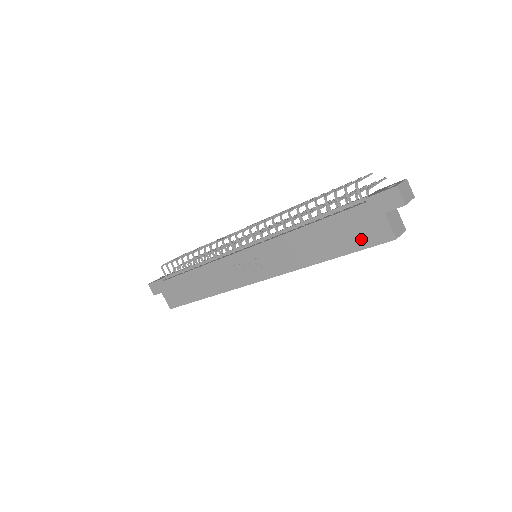
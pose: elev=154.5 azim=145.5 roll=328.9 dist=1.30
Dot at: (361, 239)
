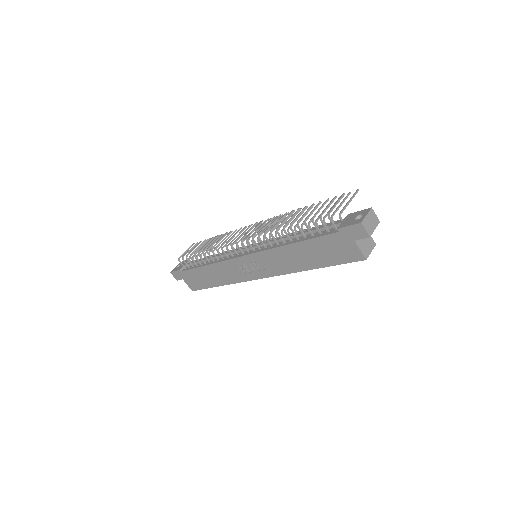
Dot at: (338, 257)
